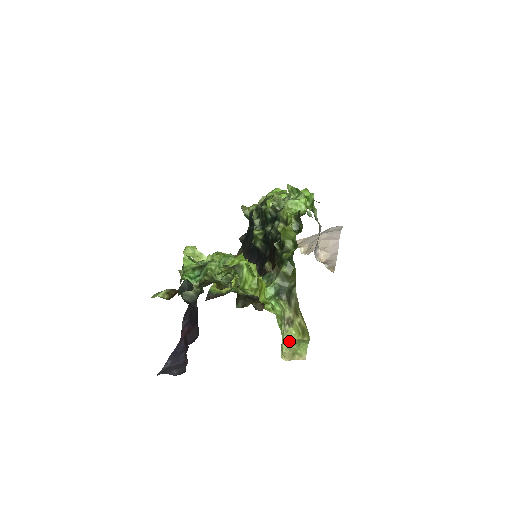
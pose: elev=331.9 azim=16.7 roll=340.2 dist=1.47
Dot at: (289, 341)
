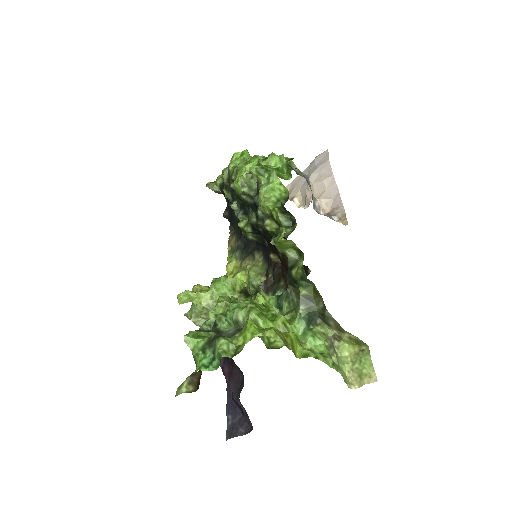
Dot at: (347, 359)
